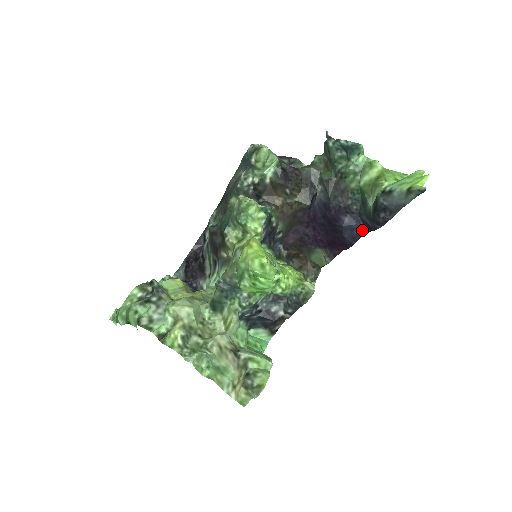
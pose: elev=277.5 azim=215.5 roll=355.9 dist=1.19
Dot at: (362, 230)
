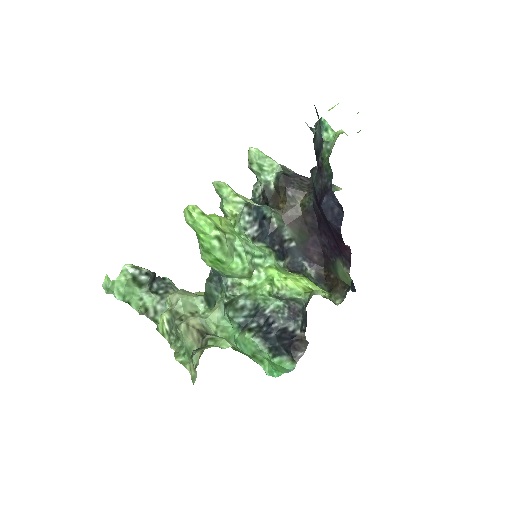
Dot at: (339, 206)
